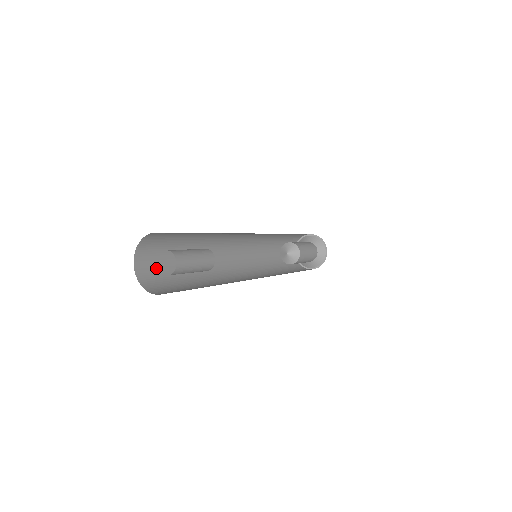
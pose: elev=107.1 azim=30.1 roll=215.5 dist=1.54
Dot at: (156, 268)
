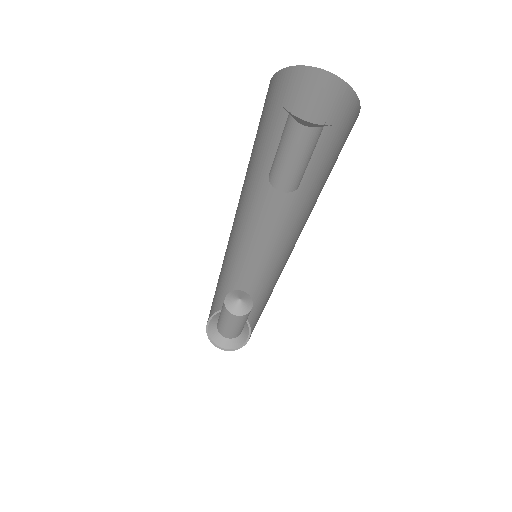
Dot at: occluded
